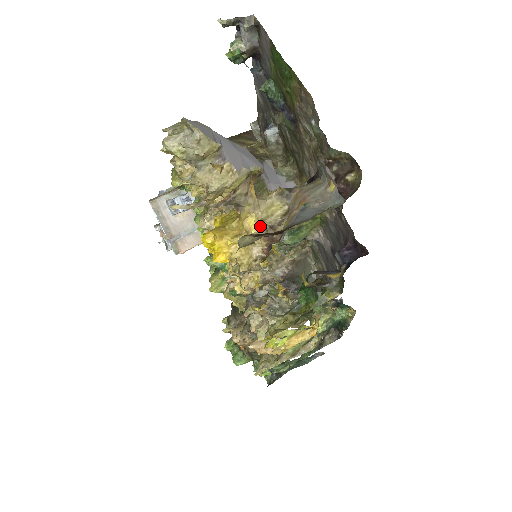
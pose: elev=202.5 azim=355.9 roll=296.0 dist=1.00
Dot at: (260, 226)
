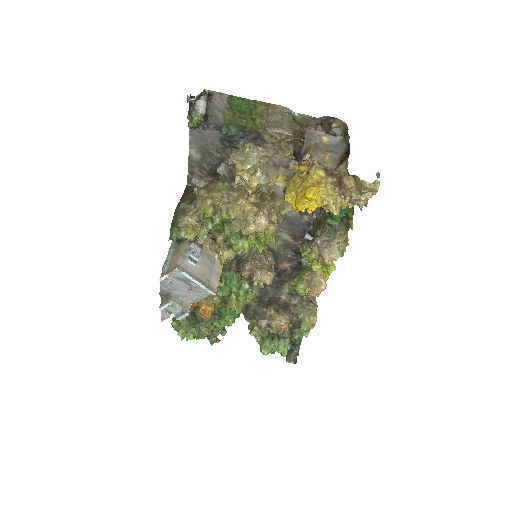
Dot at: (323, 172)
